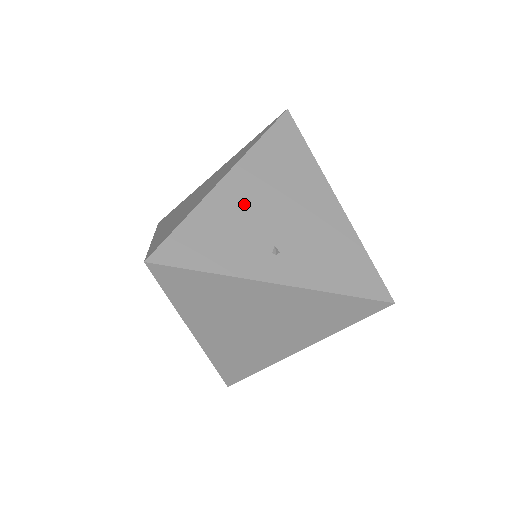
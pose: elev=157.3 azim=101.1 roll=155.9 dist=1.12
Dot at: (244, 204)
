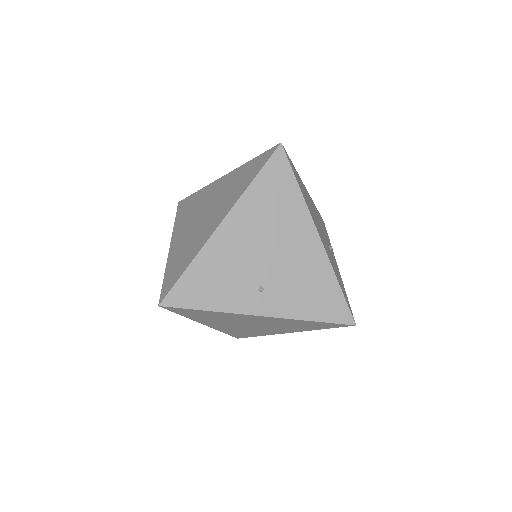
Dot at: (236, 249)
